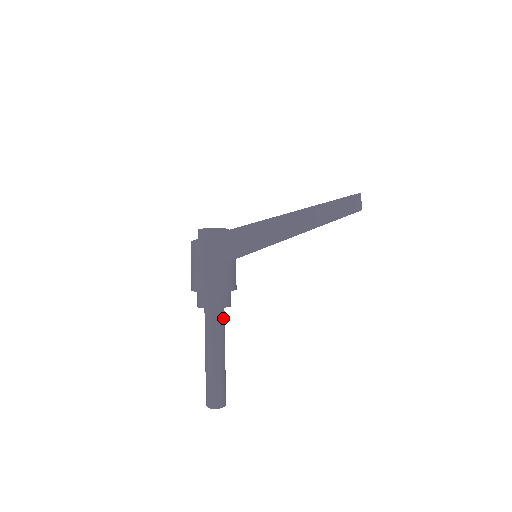
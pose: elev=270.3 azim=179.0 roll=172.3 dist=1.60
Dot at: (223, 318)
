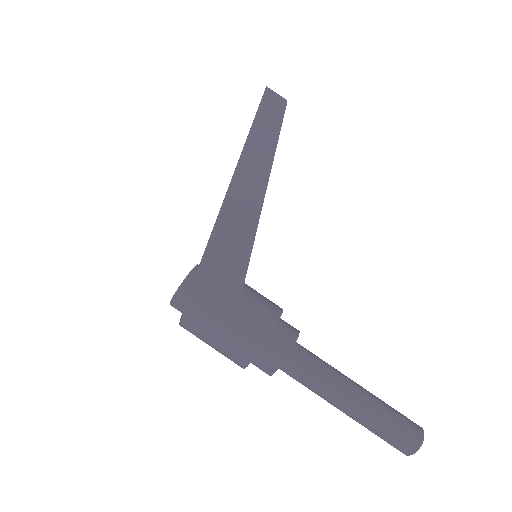
Dot at: (308, 352)
